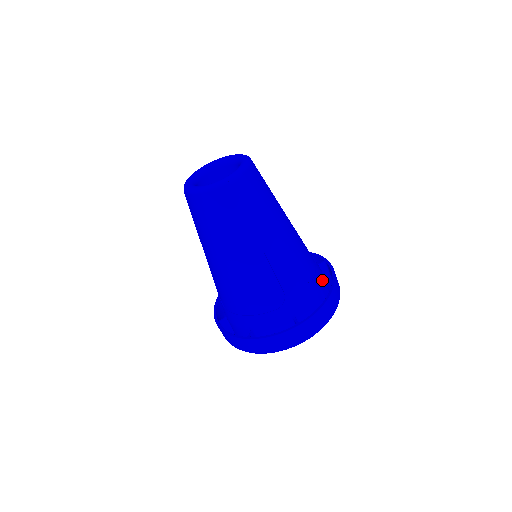
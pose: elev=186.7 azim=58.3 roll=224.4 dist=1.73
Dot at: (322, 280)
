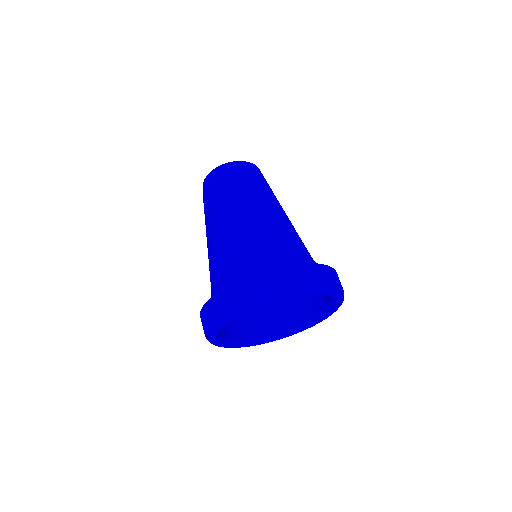
Dot at: occluded
